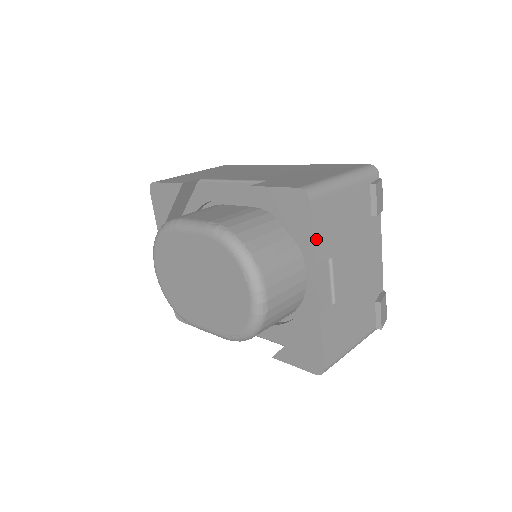
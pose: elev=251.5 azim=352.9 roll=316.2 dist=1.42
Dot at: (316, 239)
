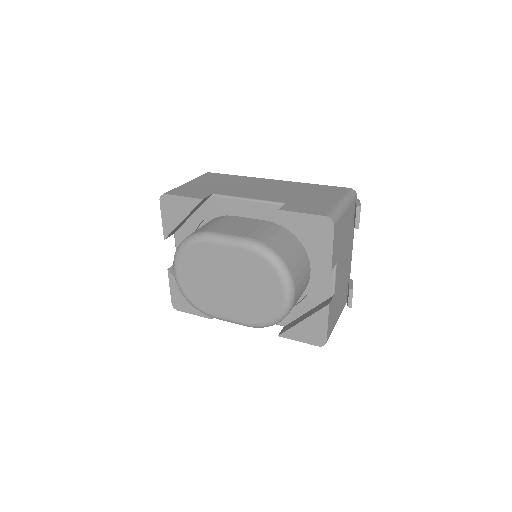
Dot at: (333, 252)
